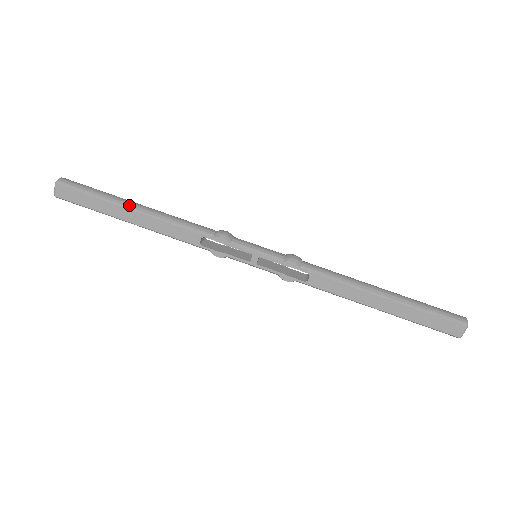
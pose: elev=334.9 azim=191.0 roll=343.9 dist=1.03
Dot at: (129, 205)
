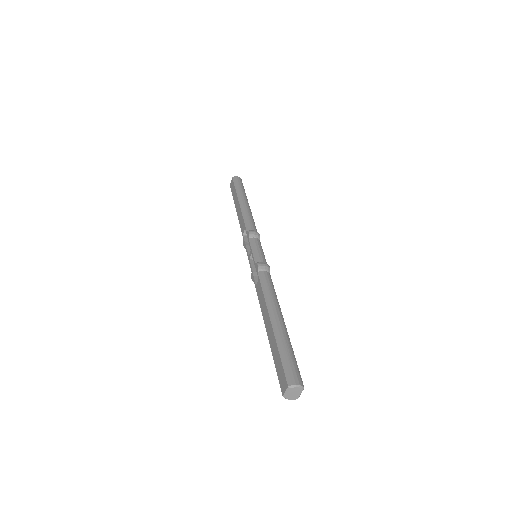
Dot at: (241, 199)
